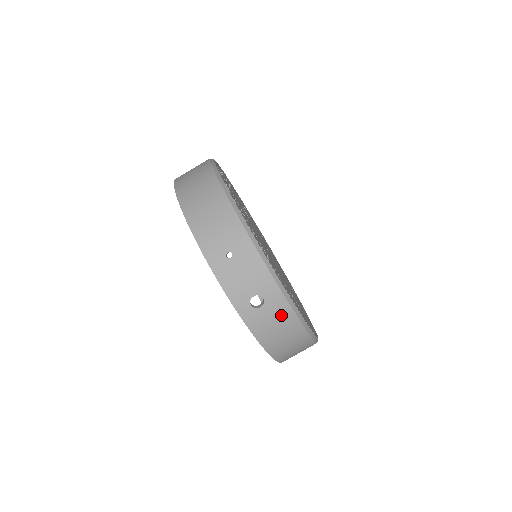
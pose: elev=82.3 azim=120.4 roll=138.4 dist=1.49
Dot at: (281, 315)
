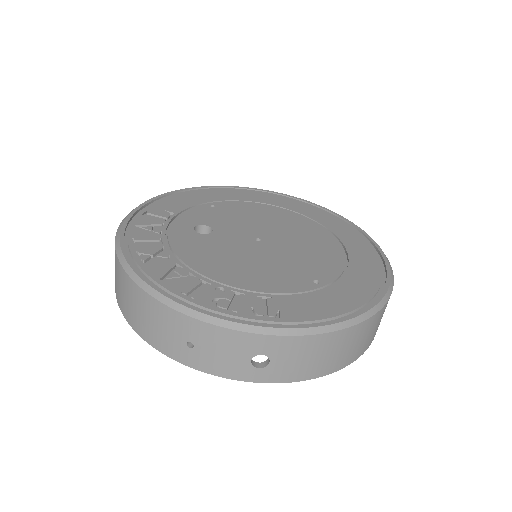
Dot at: (299, 349)
